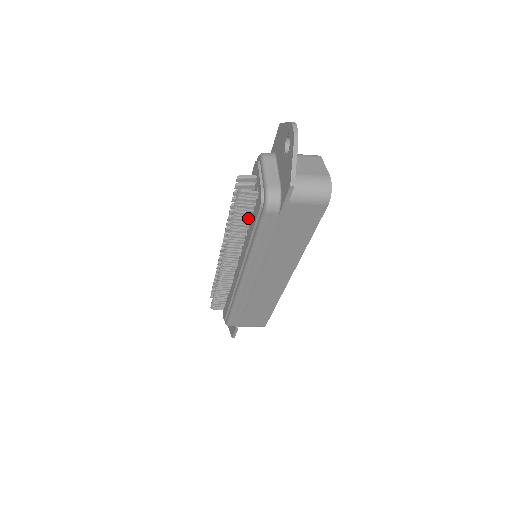
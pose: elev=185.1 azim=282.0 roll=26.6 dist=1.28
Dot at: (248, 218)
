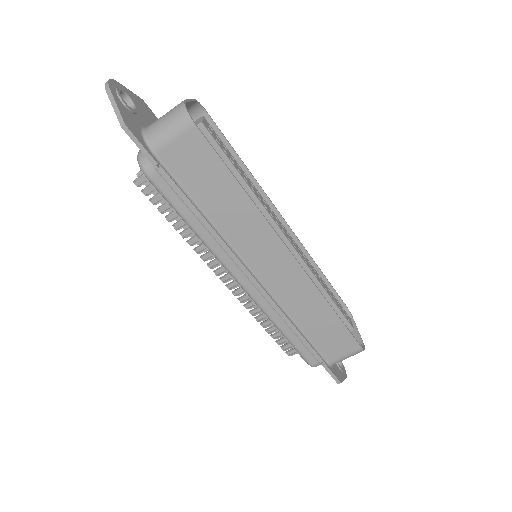
Dot at: occluded
